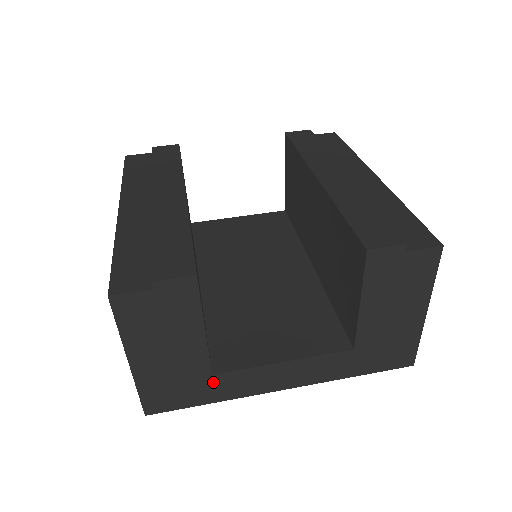
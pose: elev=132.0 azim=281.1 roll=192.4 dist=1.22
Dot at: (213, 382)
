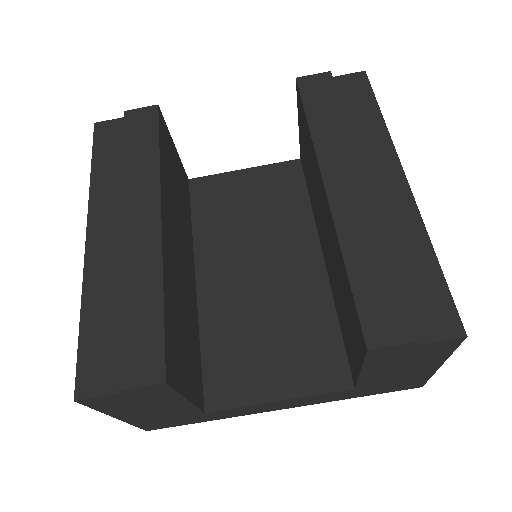
Dot at: (207, 415)
